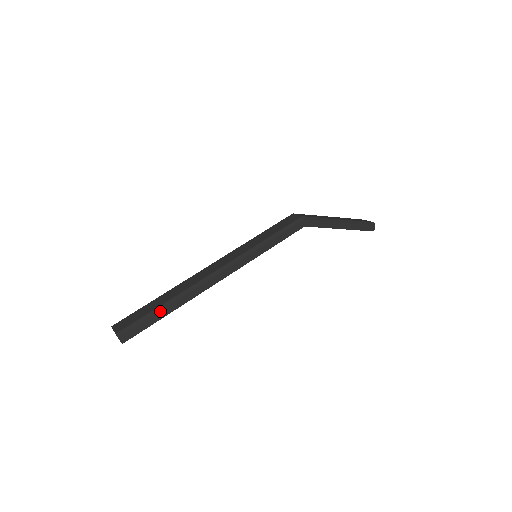
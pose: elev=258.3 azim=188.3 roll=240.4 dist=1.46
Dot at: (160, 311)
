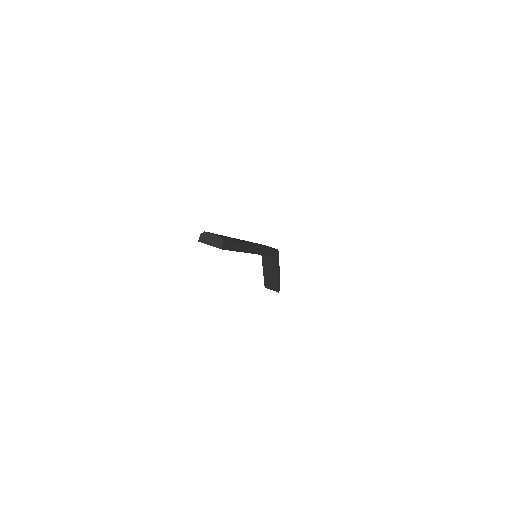
Dot at: (239, 244)
